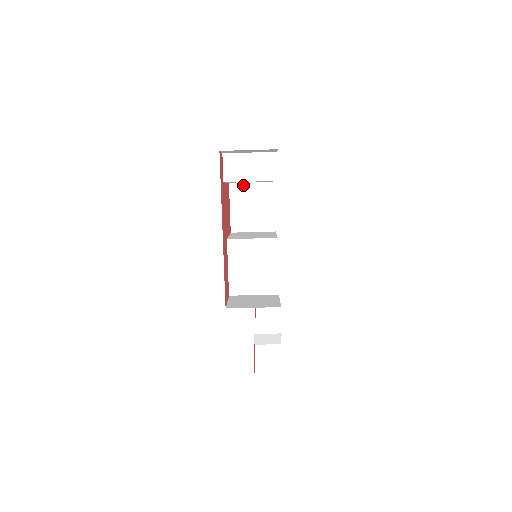
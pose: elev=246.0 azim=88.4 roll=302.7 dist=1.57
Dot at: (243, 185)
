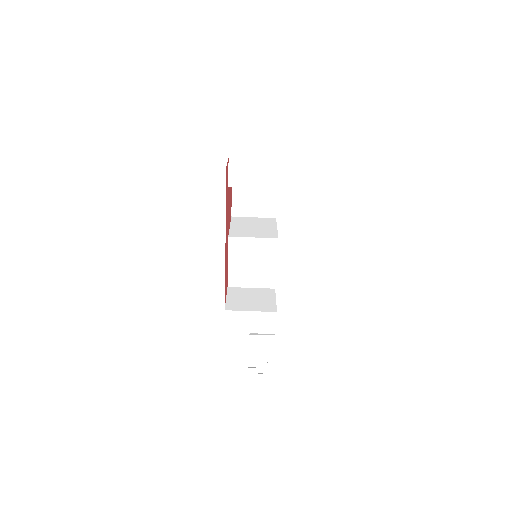
Dot at: occluded
